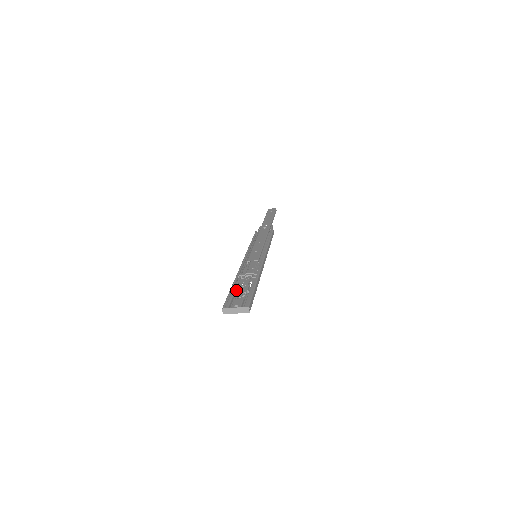
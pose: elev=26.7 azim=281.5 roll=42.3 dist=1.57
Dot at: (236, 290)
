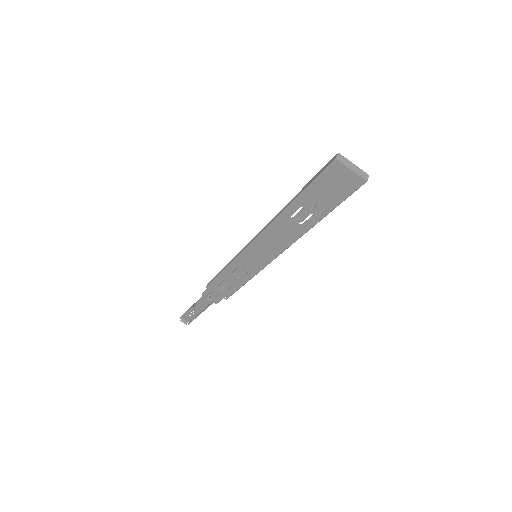
Dot at: (306, 196)
